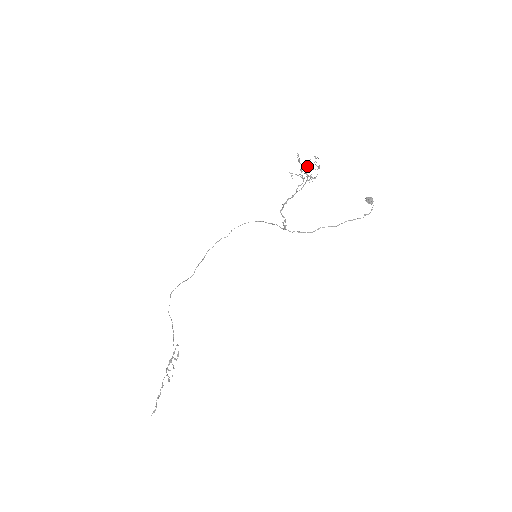
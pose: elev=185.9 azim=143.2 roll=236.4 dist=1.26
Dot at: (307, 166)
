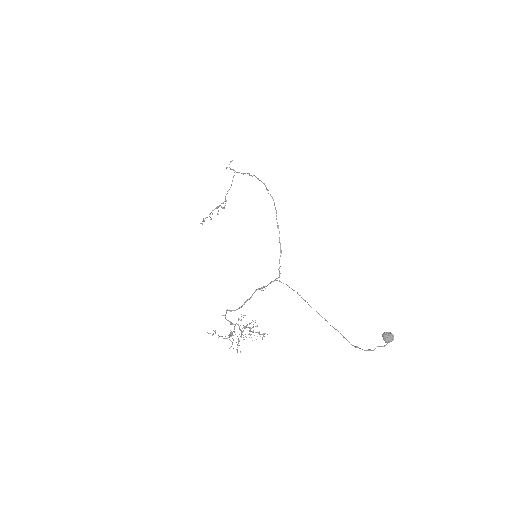
Dot at: (253, 324)
